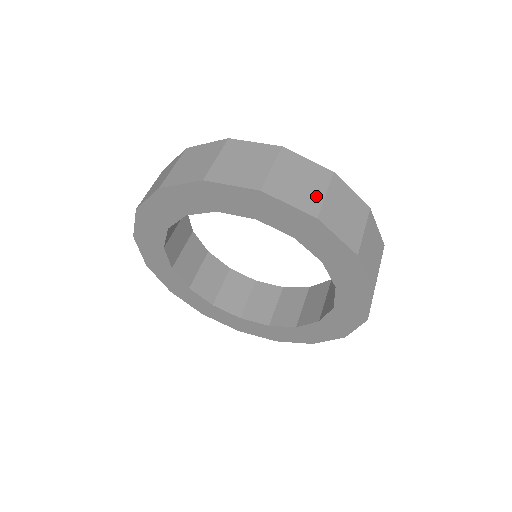
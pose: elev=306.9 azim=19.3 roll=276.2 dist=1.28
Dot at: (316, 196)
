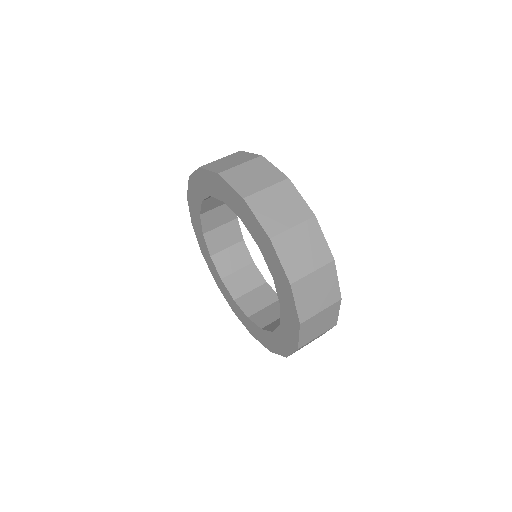
Dot at: (315, 309)
